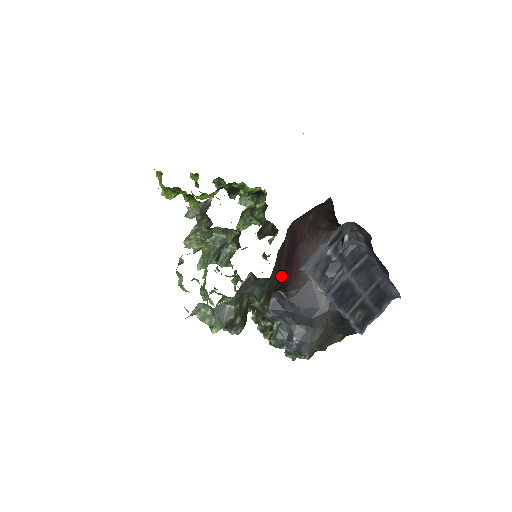
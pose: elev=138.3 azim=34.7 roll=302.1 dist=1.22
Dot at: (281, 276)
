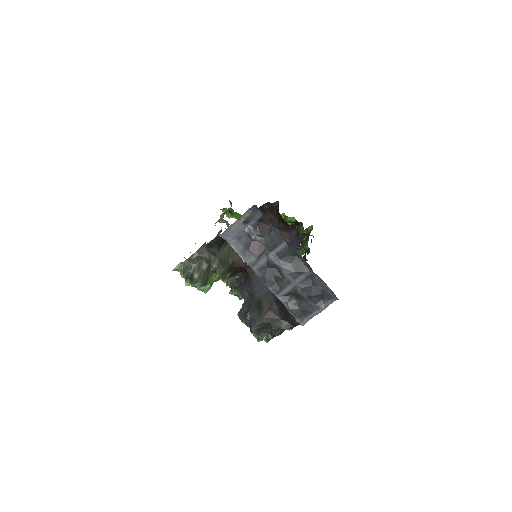
Dot at: (240, 257)
